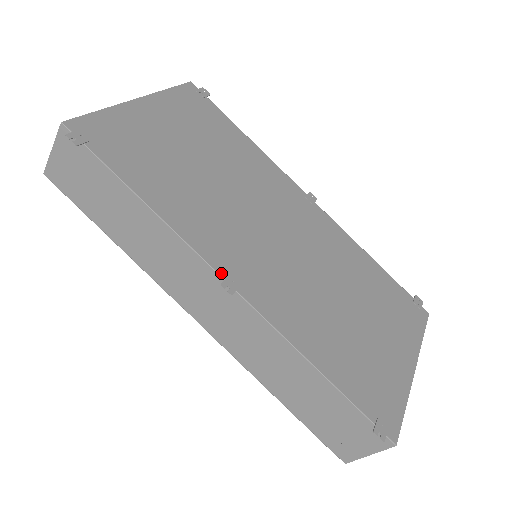
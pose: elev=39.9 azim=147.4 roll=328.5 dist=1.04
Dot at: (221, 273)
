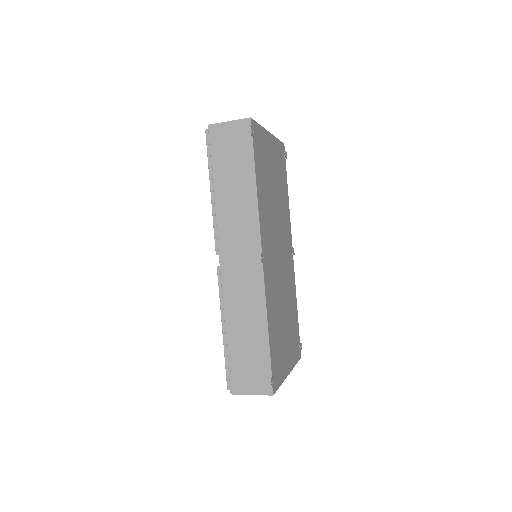
Dot at: (262, 249)
